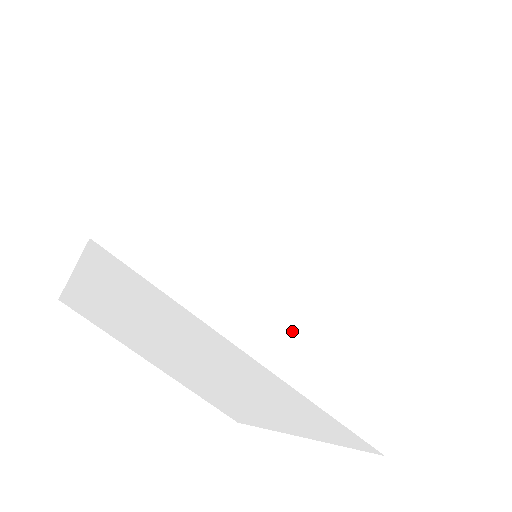
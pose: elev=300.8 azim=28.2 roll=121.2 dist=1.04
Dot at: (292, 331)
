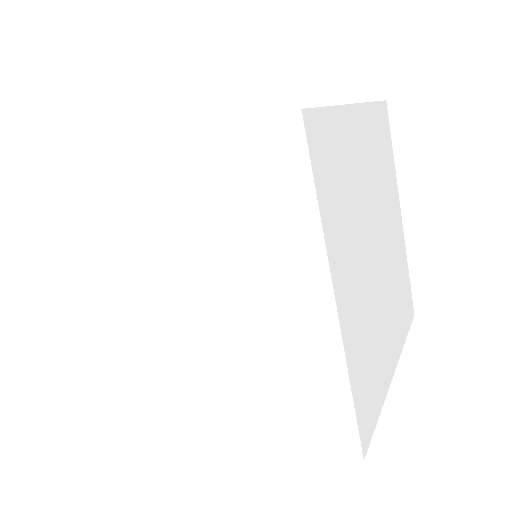
Dot at: (394, 333)
